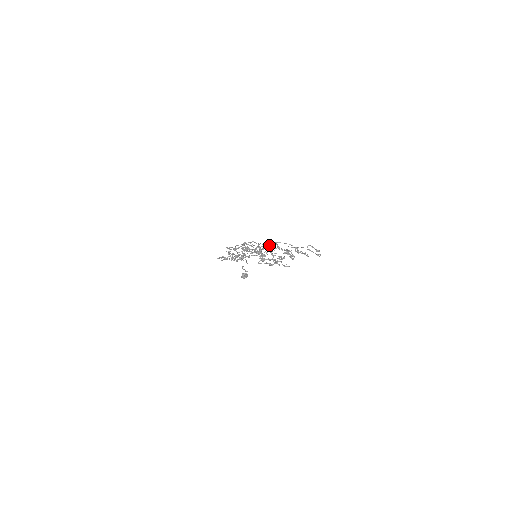
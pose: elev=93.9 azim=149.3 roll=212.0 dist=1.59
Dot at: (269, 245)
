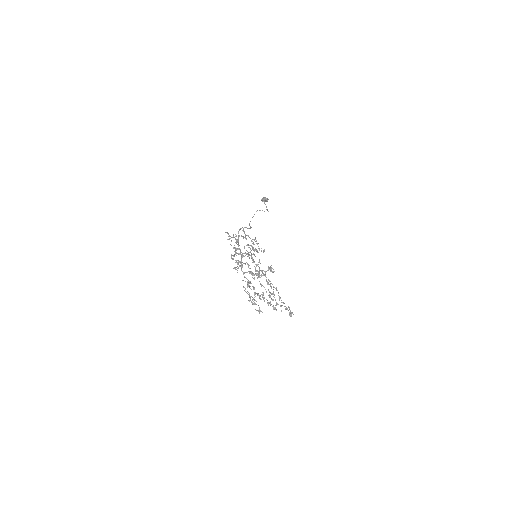
Dot at: occluded
